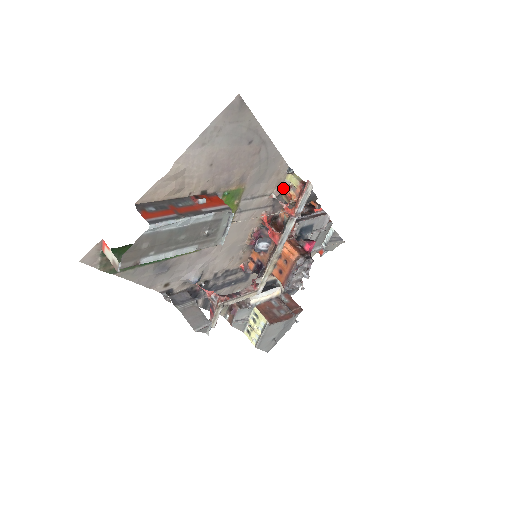
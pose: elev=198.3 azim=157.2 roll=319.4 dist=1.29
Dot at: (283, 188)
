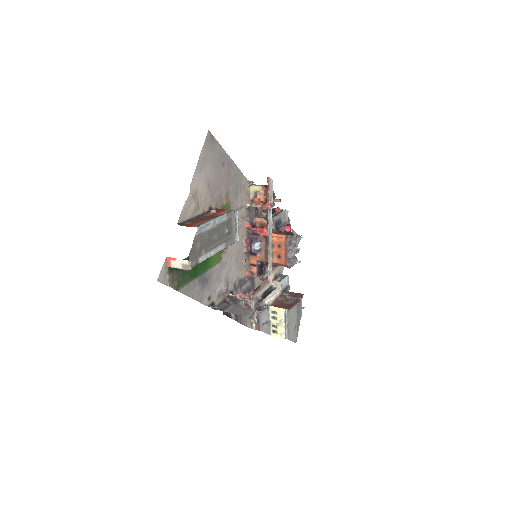
Dot at: (251, 198)
